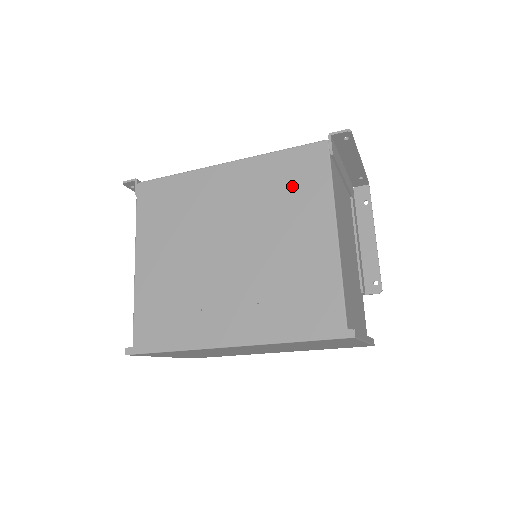
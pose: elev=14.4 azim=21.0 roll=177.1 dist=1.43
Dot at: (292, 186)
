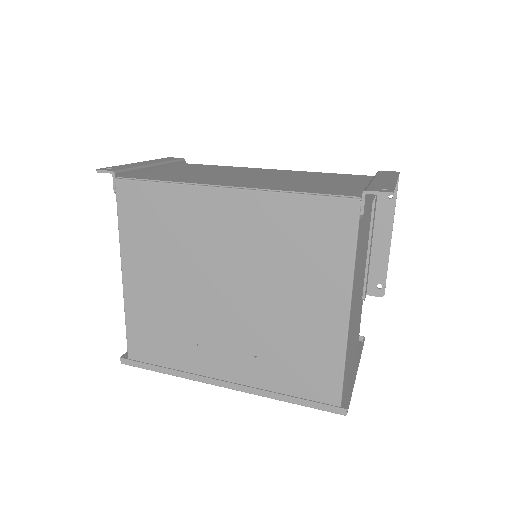
Dot at: (307, 245)
